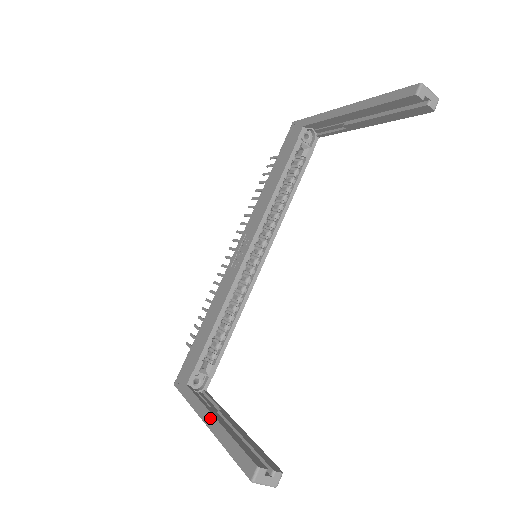
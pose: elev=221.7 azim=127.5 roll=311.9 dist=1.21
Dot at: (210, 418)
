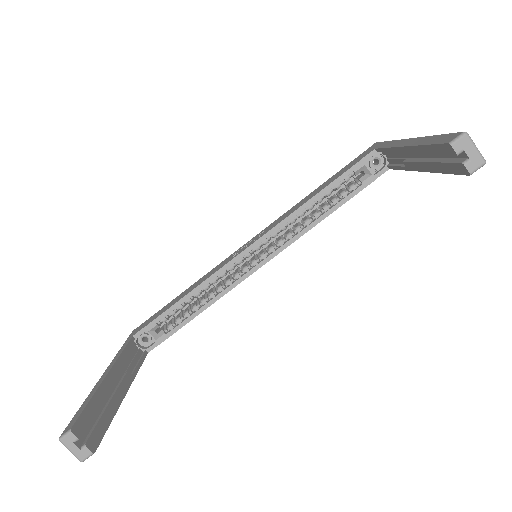
Dot at: (107, 371)
